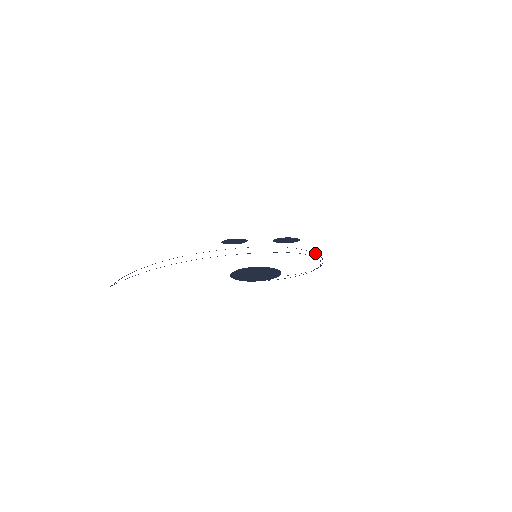
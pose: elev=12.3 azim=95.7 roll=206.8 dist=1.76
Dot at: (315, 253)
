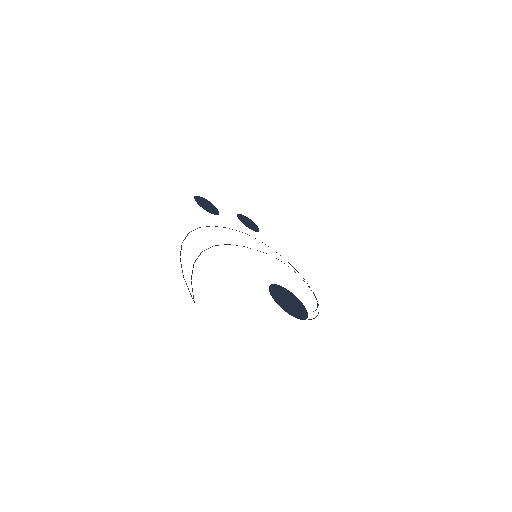
Dot at: occluded
